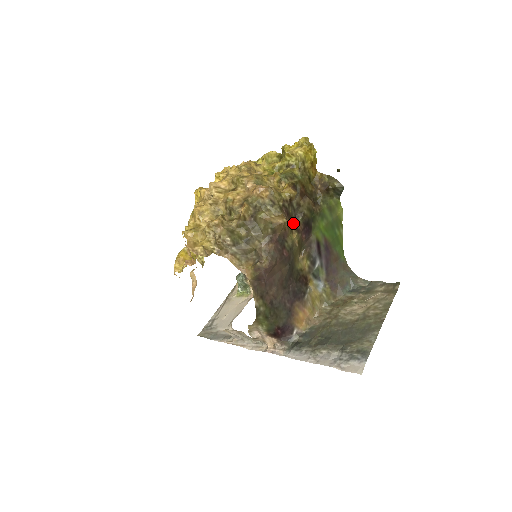
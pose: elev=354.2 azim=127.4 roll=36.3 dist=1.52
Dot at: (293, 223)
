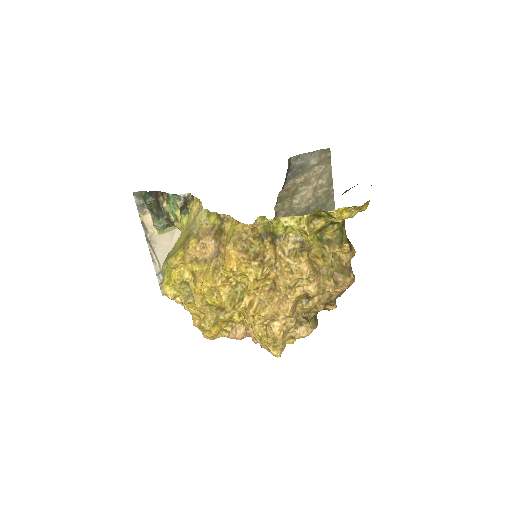
Dot at: occluded
